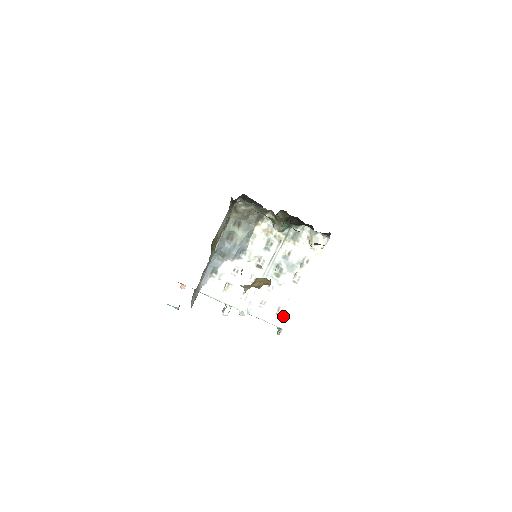
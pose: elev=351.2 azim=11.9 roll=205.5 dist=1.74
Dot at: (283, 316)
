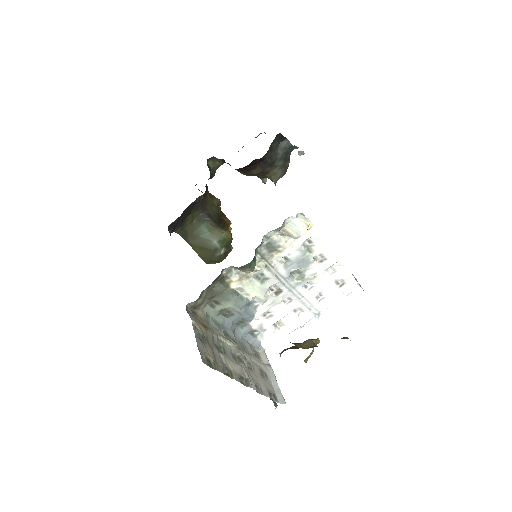
Dot at: (347, 281)
